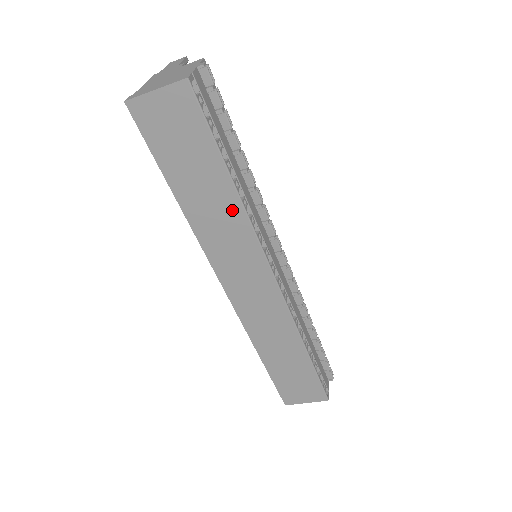
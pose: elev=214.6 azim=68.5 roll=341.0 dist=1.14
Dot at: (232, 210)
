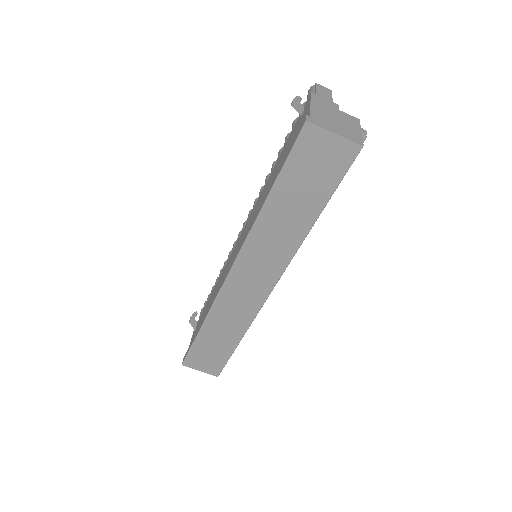
Dot at: (295, 234)
